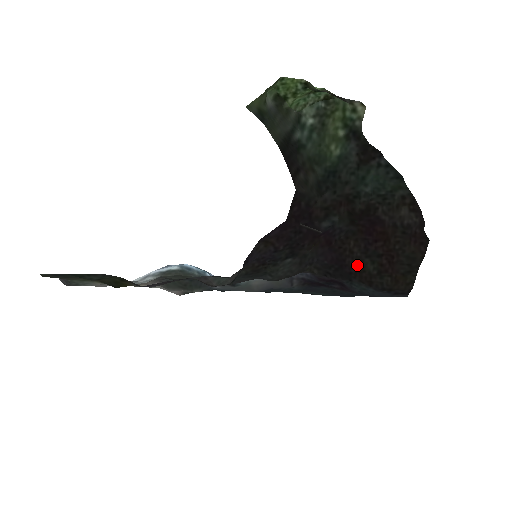
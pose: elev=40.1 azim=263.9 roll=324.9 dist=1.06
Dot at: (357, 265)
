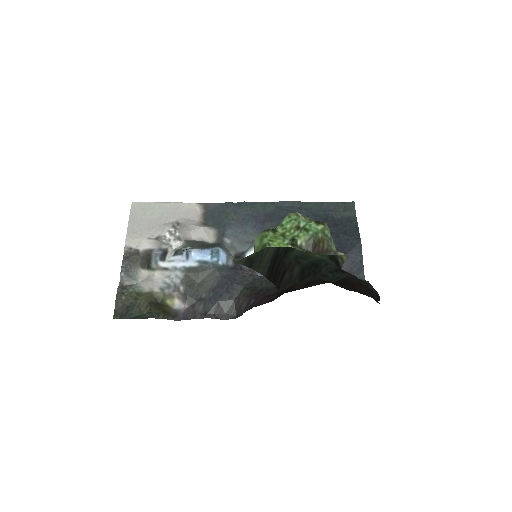
Dot at: occluded
